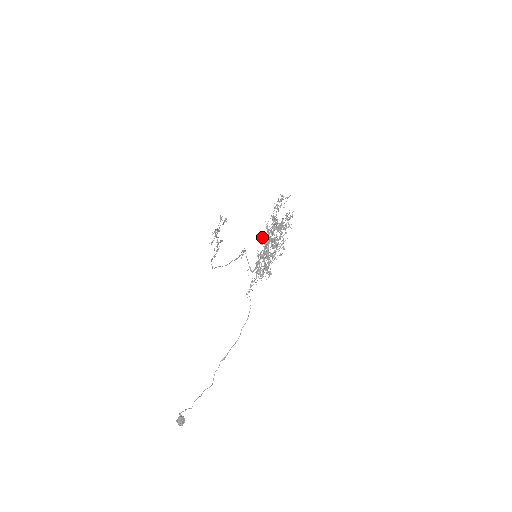
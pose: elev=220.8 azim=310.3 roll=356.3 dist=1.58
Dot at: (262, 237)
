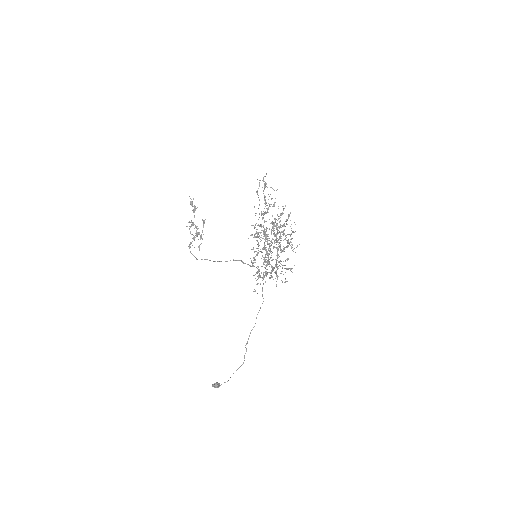
Dot at: (258, 237)
